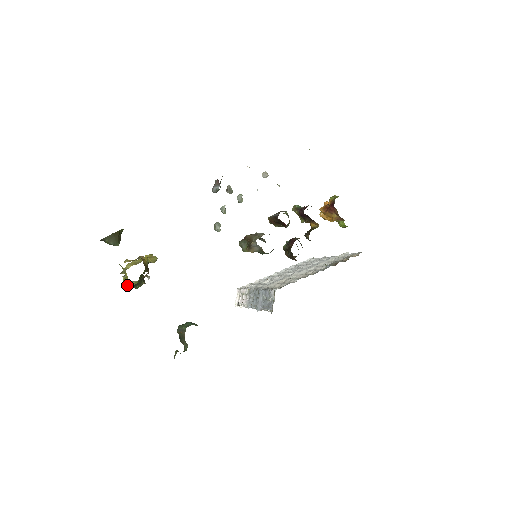
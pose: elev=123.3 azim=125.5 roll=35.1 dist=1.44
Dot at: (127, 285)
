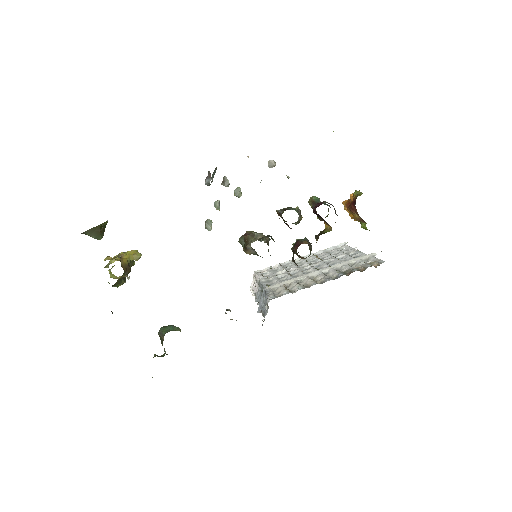
Dot at: (108, 282)
